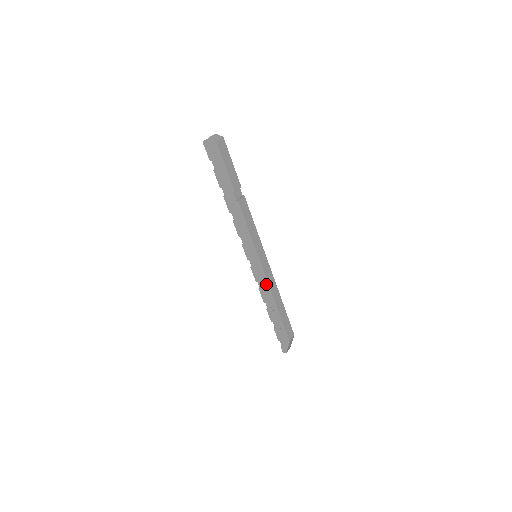
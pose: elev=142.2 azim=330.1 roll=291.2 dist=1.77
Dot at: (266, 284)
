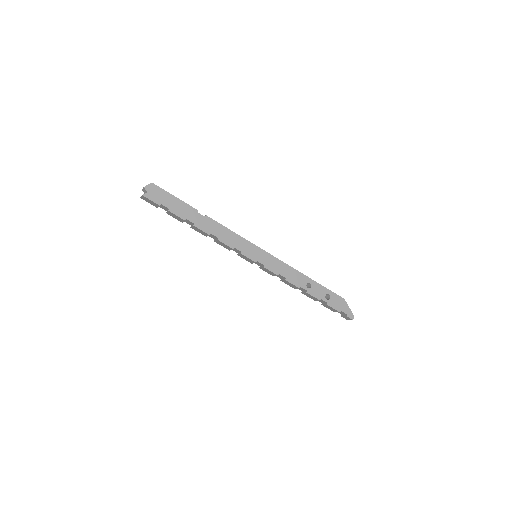
Dot at: (285, 266)
